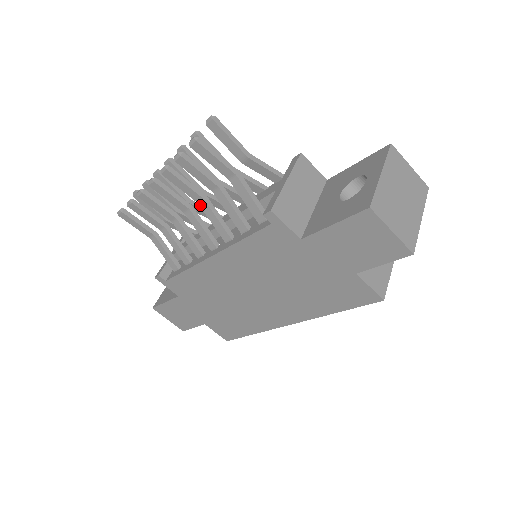
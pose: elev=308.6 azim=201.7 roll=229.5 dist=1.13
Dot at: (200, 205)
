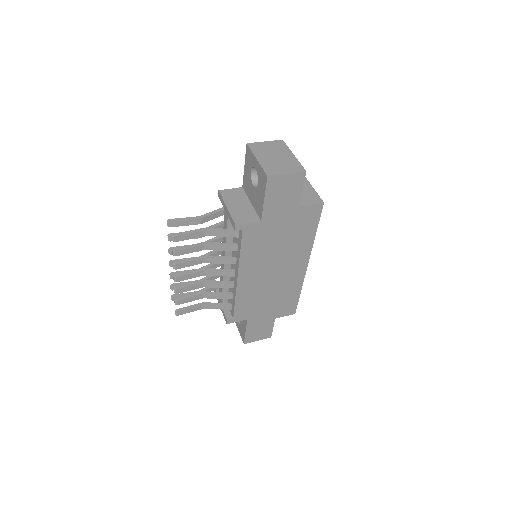
Dot at: occluded
